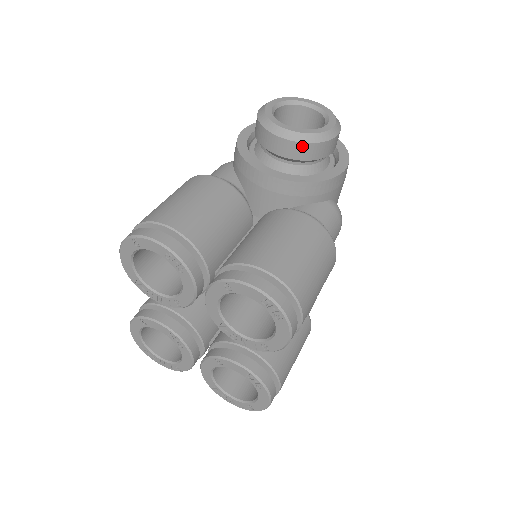
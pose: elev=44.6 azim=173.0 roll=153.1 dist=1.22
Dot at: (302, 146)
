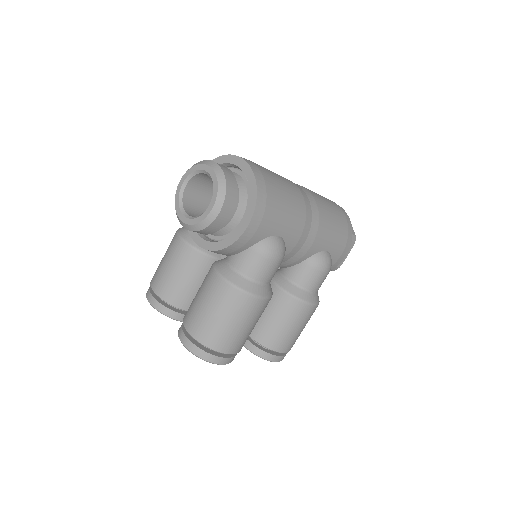
Dot at: occluded
